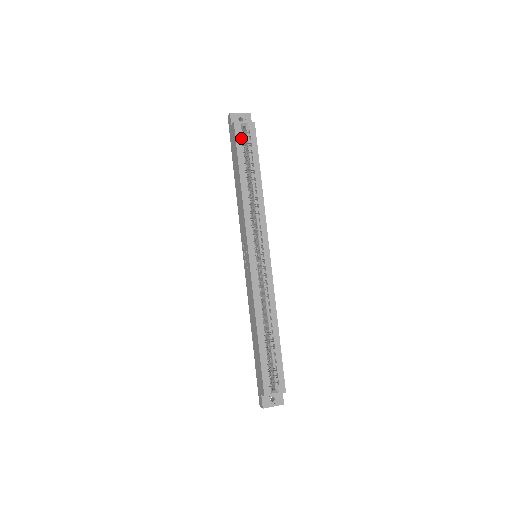
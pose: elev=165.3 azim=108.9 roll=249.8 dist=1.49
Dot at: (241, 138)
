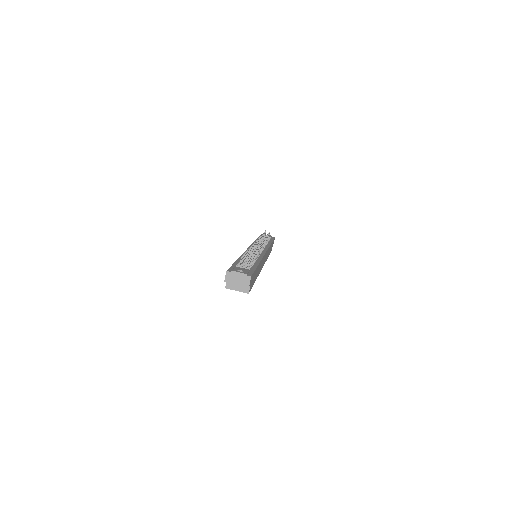
Dot at: occluded
